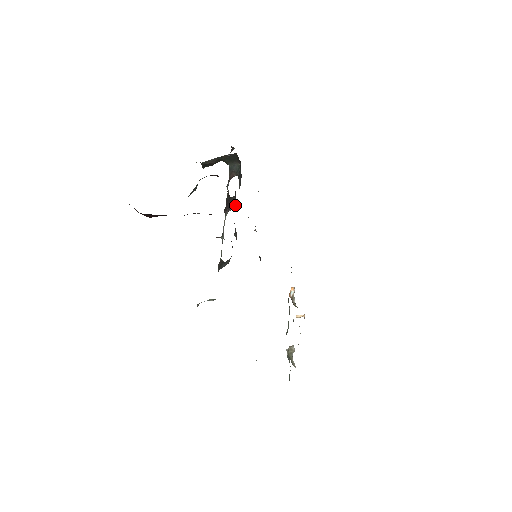
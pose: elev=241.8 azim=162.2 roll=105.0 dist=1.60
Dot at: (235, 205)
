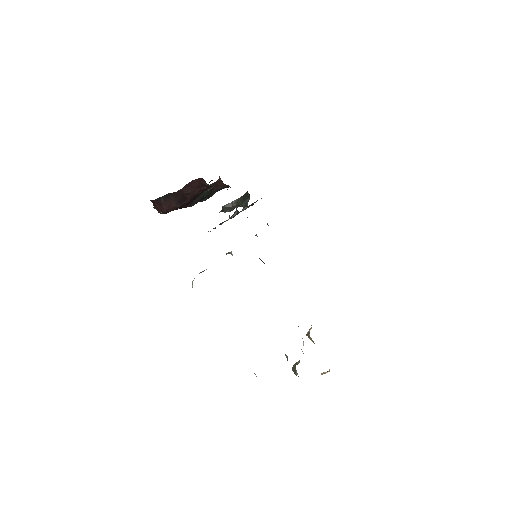
Dot at: occluded
